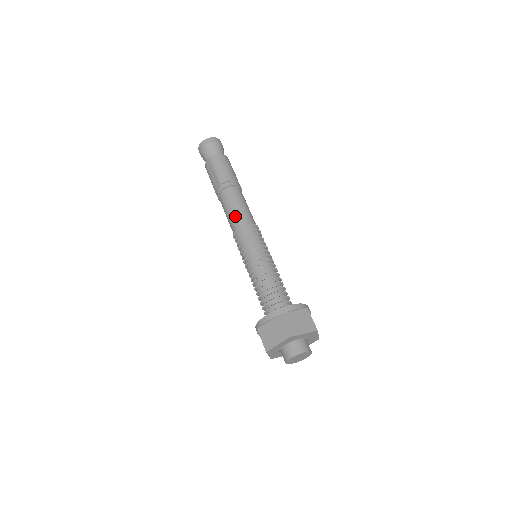
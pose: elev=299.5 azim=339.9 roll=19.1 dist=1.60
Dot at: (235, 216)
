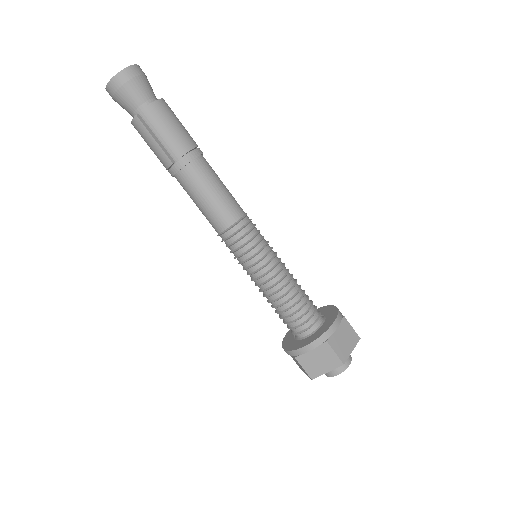
Dot at: (217, 210)
